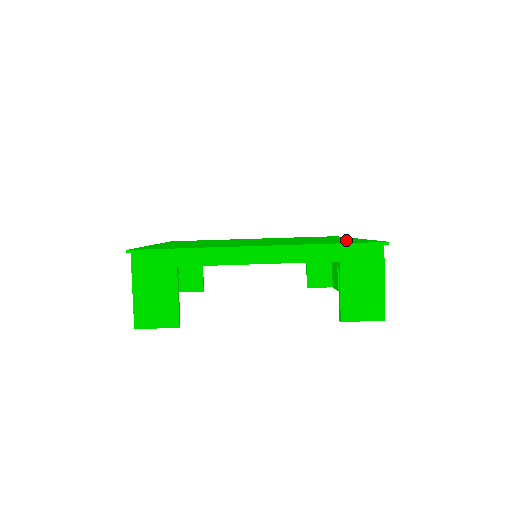
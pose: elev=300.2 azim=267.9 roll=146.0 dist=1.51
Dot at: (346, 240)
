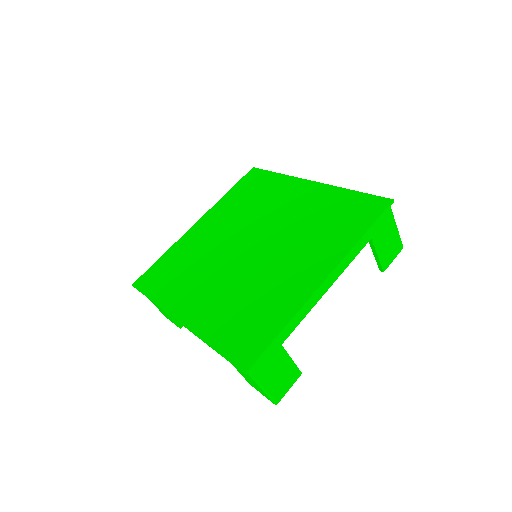
Dot at: (334, 203)
